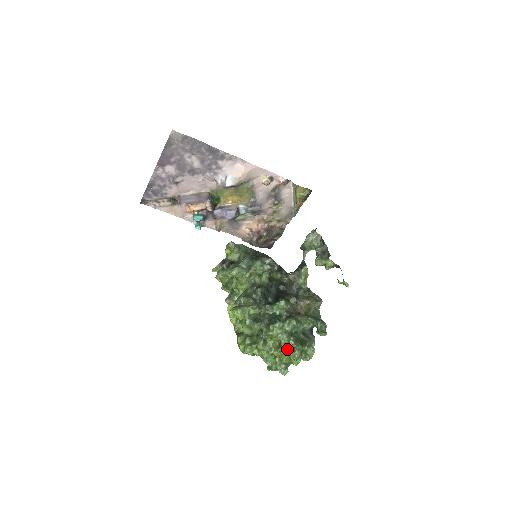
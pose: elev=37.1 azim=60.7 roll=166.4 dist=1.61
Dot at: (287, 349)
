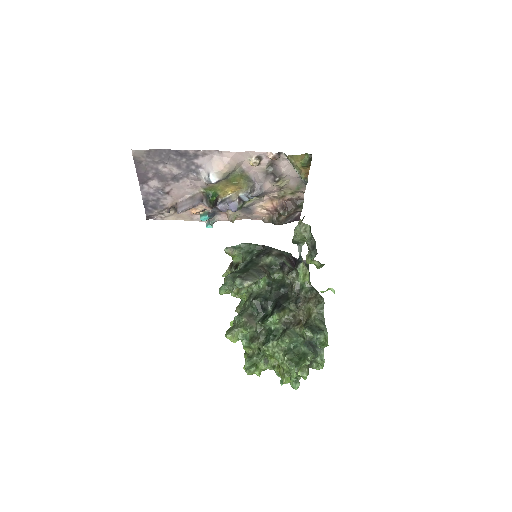
Dot at: (284, 370)
